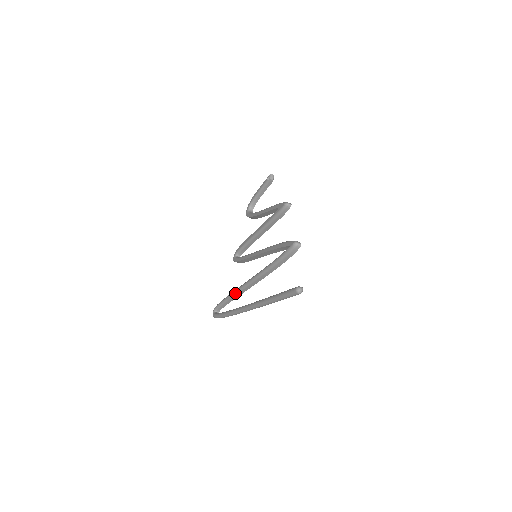
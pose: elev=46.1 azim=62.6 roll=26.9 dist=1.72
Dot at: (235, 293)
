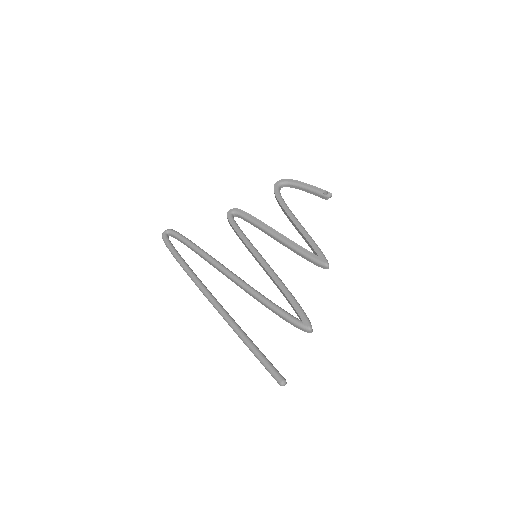
Dot at: (207, 258)
